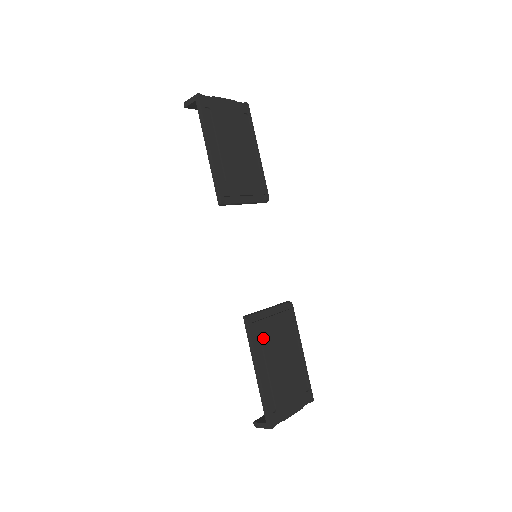
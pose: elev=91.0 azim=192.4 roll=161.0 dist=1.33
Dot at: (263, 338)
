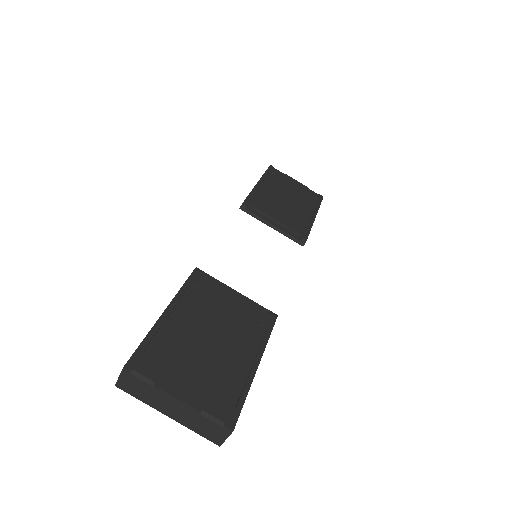
Dot at: (203, 295)
